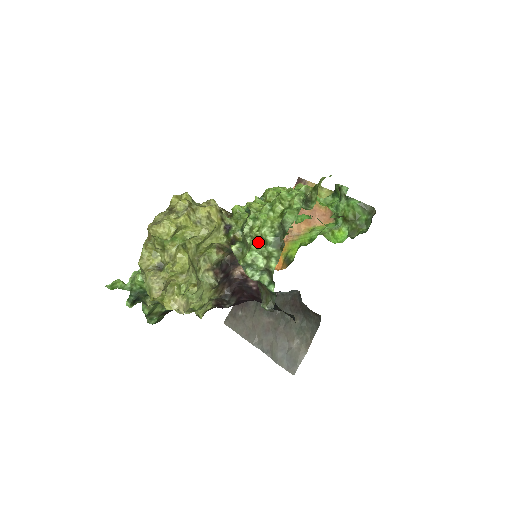
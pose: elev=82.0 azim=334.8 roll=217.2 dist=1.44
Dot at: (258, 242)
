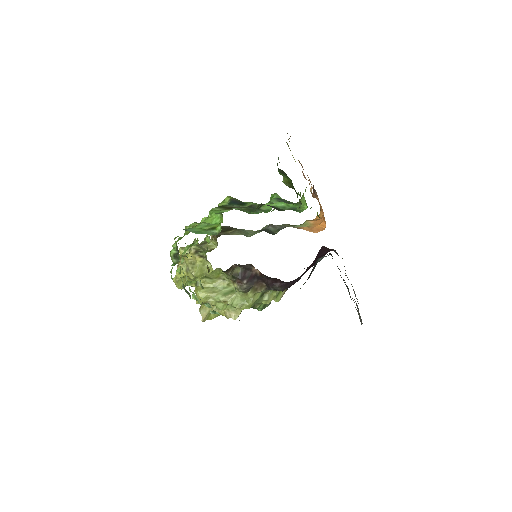
Dot at: occluded
